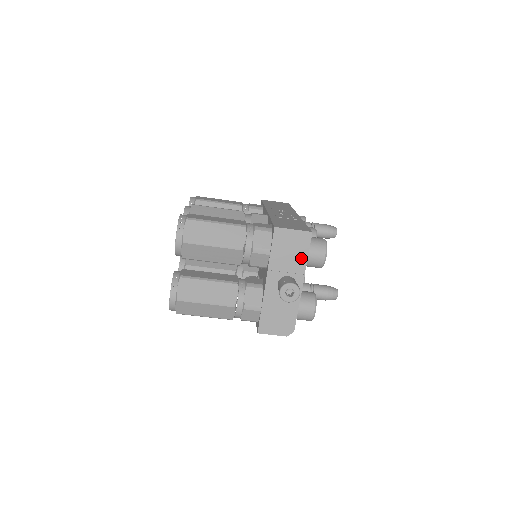
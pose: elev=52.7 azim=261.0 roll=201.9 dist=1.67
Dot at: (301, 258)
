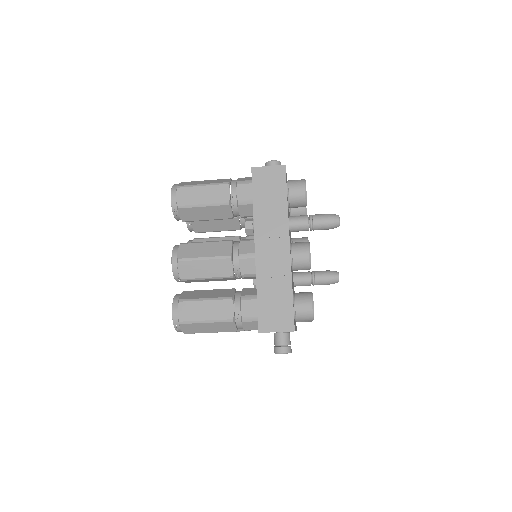
Dot at: occluded
